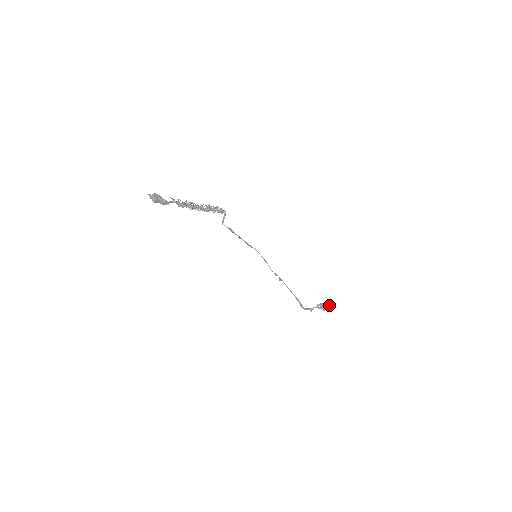
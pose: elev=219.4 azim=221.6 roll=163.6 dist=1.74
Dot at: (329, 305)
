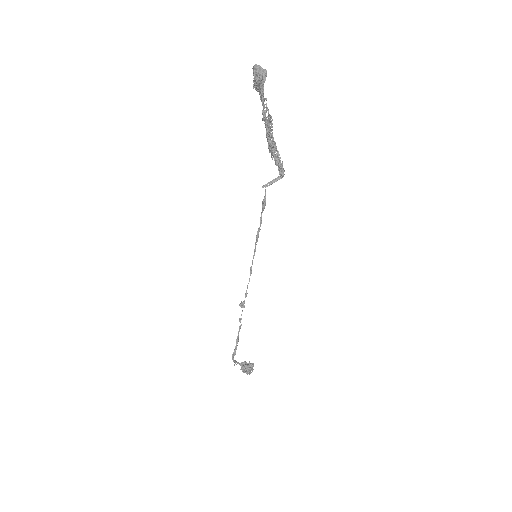
Dot at: (253, 369)
